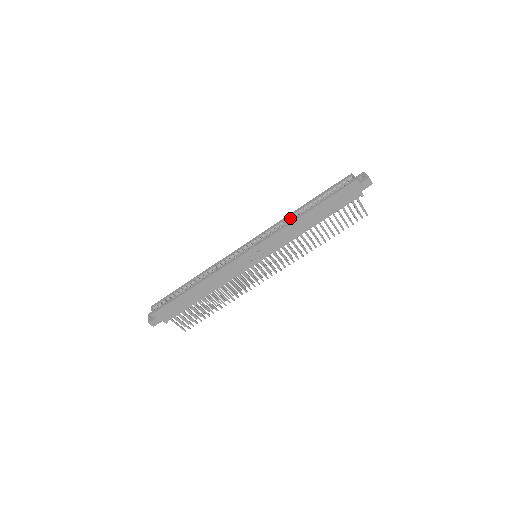
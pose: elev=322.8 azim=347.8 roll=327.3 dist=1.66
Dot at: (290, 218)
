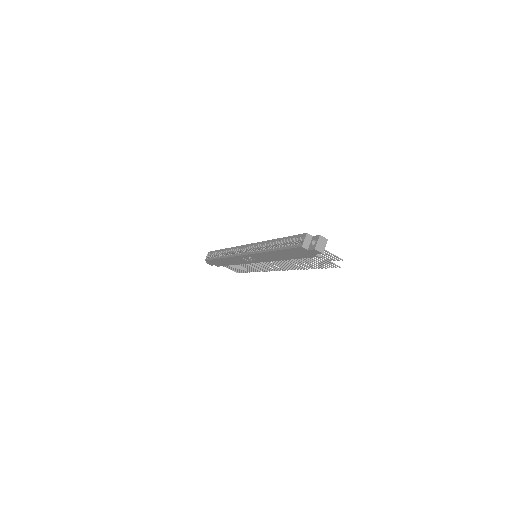
Dot at: (266, 245)
